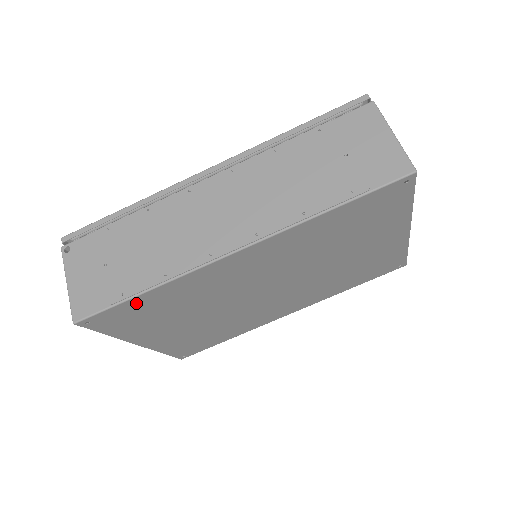
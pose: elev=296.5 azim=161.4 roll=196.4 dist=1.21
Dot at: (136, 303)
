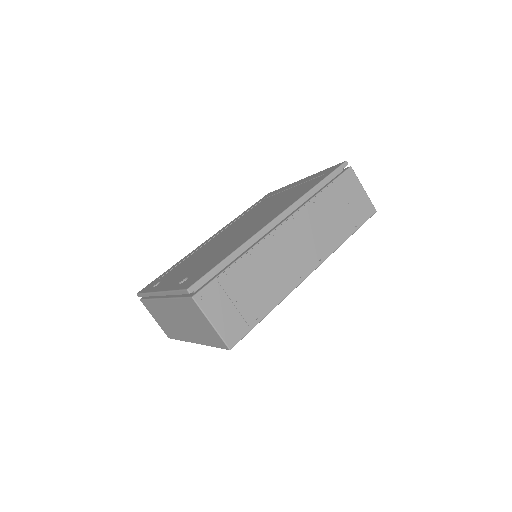
Dot at: occluded
